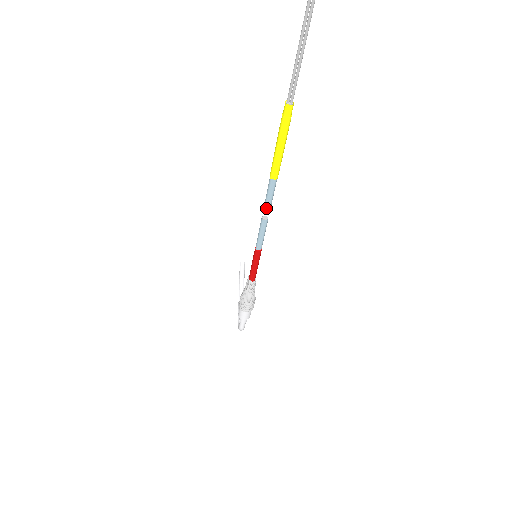
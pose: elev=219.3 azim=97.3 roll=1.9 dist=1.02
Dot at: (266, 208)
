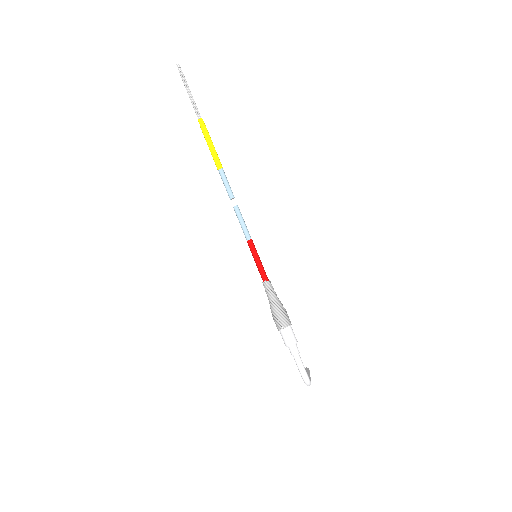
Dot at: (230, 195)
